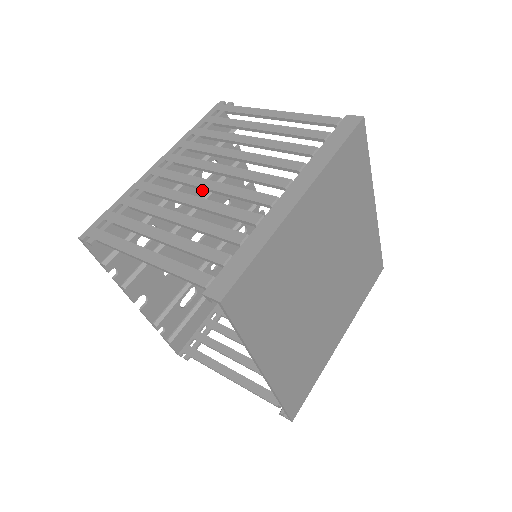
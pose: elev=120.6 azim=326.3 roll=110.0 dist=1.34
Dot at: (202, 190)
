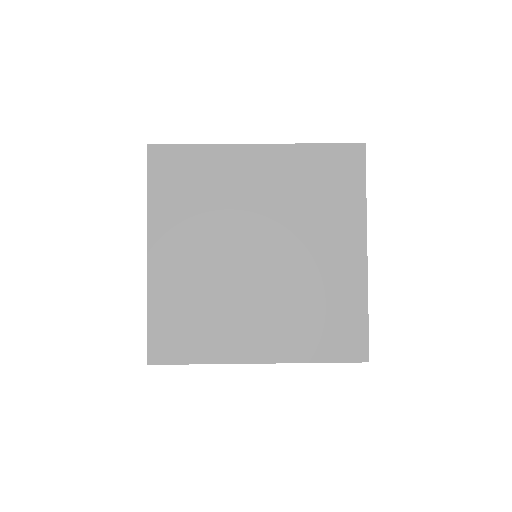
Dot at: occluded
